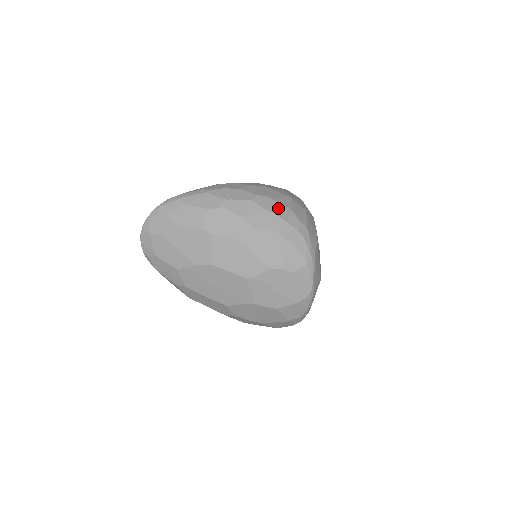
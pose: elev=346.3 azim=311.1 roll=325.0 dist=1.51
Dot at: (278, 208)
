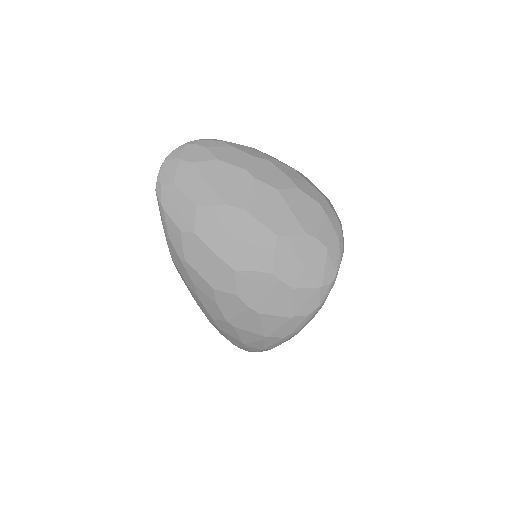
Dot at: (317, 188)
